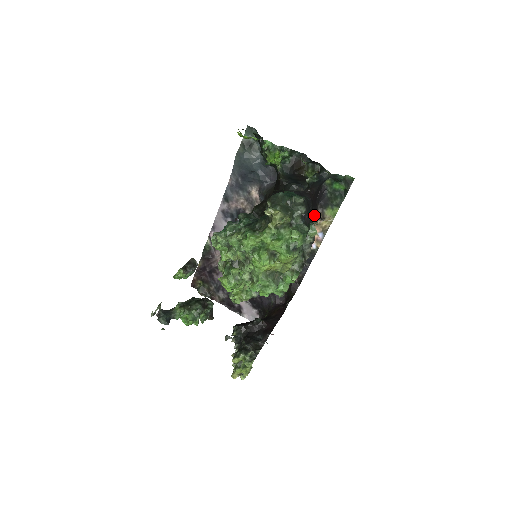
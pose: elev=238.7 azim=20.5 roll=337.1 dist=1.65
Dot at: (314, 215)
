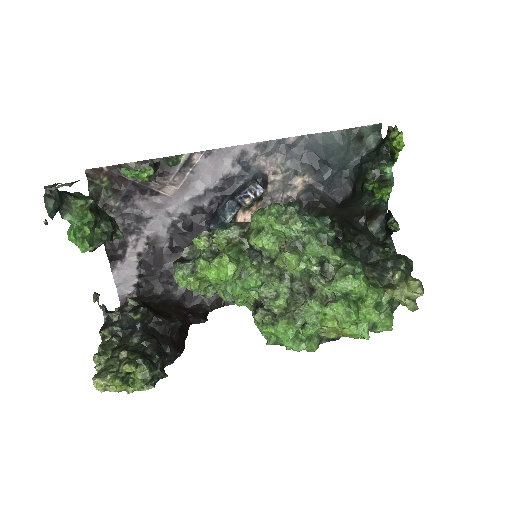
Dot at: occluded
